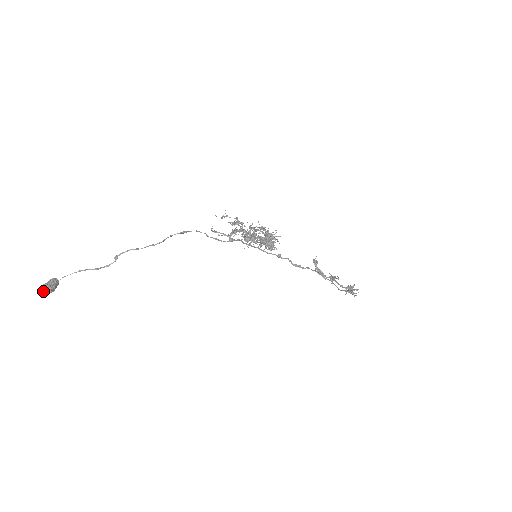
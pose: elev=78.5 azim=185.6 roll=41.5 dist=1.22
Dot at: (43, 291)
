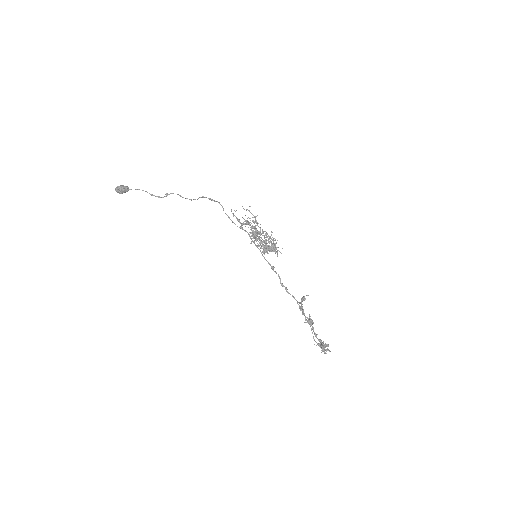
Dot at: (116, 189)
